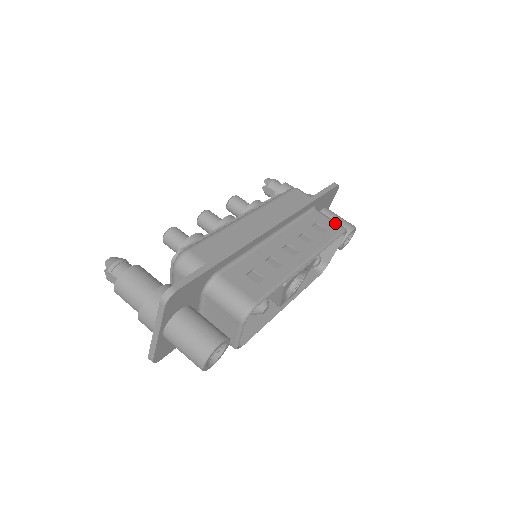
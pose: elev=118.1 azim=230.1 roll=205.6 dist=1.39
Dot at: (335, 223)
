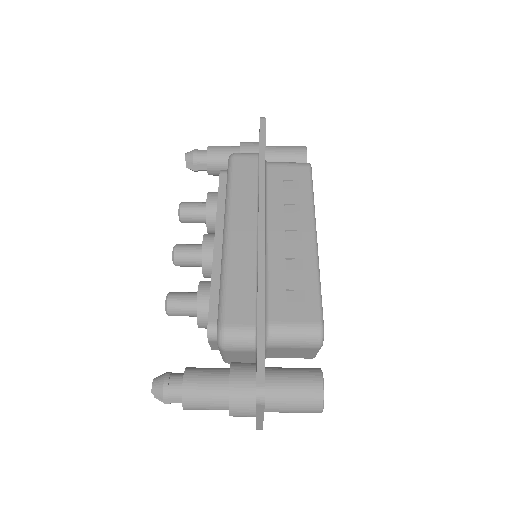
Dot at: (297, 166)
